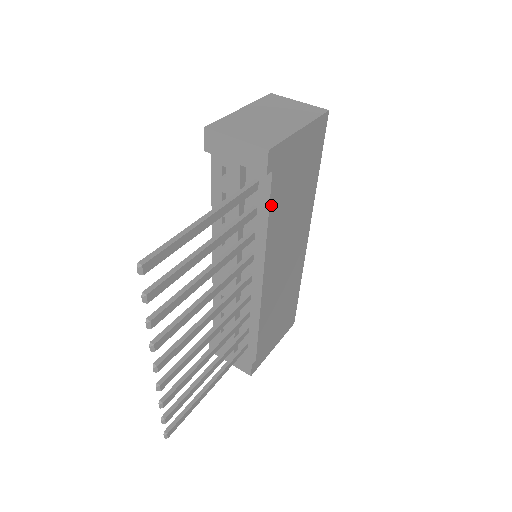
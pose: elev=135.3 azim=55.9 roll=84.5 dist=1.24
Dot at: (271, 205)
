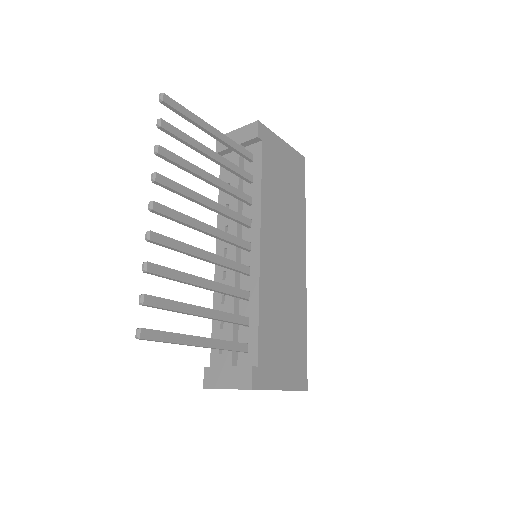
Dot at: (263, 169)
